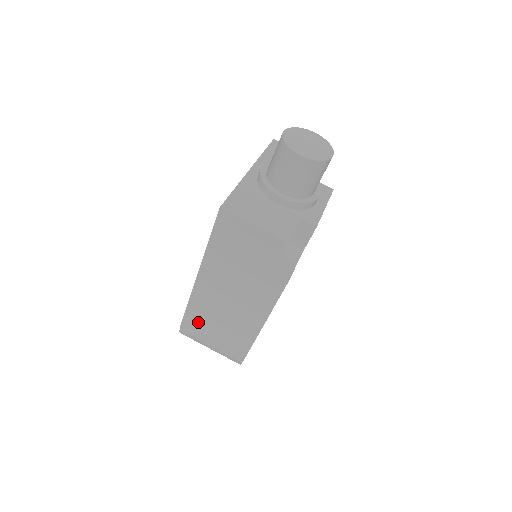
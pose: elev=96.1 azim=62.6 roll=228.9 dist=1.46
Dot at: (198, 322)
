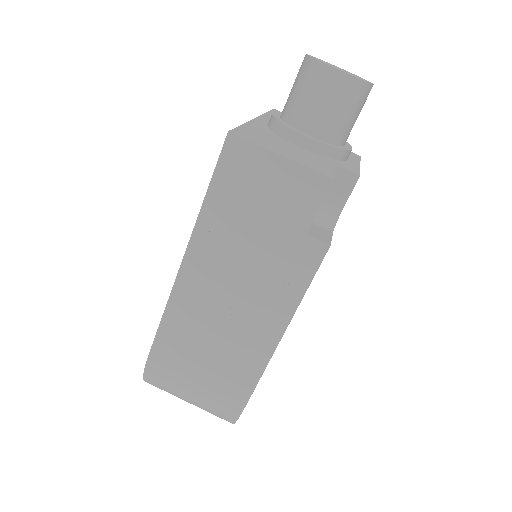
Dot at: (176, 349)
